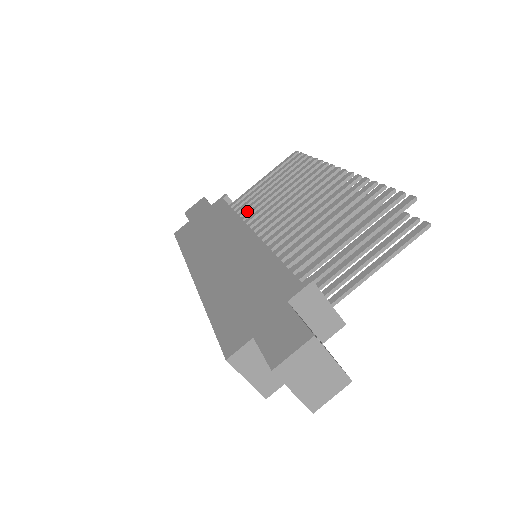
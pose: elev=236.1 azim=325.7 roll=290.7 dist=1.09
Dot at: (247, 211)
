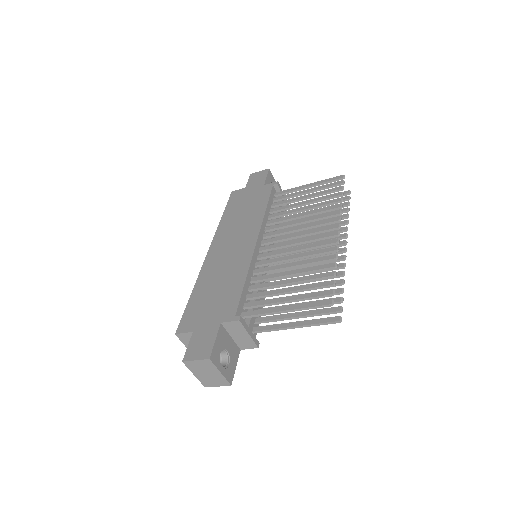
Dot at: (277, 211)
